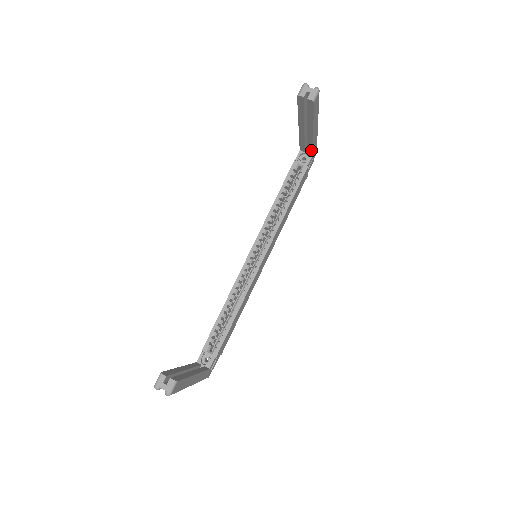
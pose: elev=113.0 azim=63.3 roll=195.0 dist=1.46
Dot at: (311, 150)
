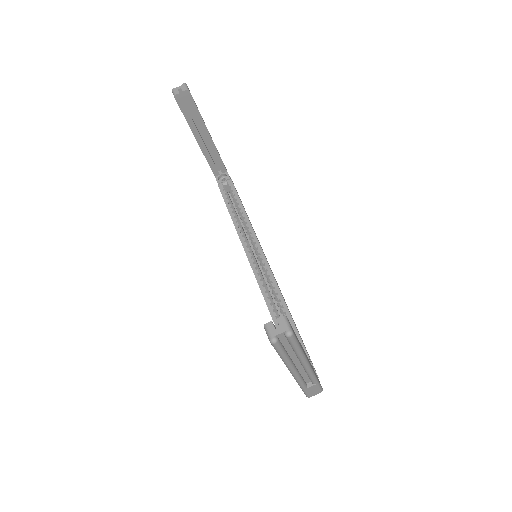
Dot at: (222, 165)
